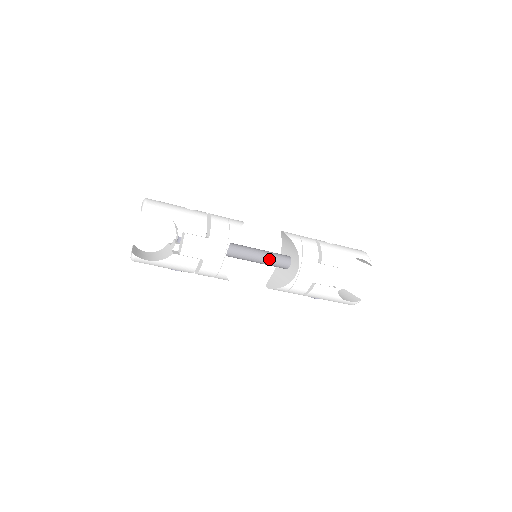
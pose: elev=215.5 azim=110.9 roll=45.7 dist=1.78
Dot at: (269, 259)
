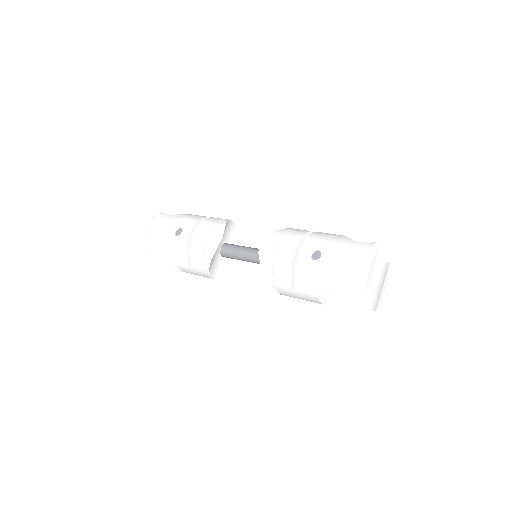
Dot at: occluded
